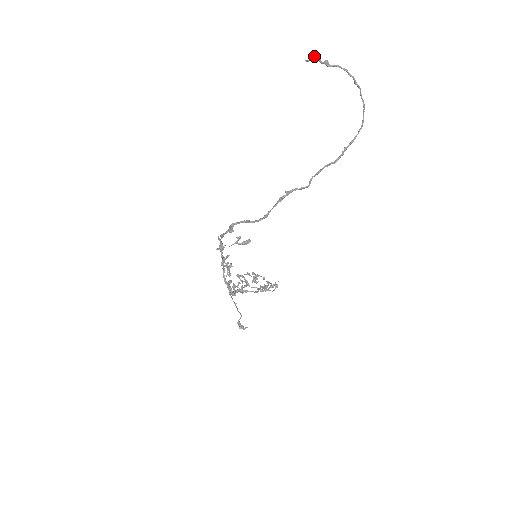
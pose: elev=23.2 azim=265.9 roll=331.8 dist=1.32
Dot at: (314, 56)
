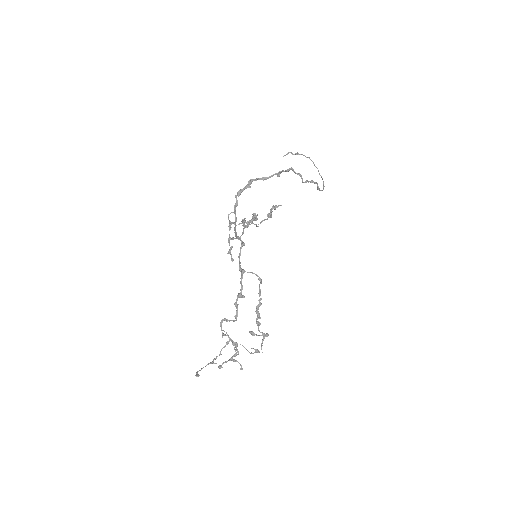
Dot at: (289, 152)
